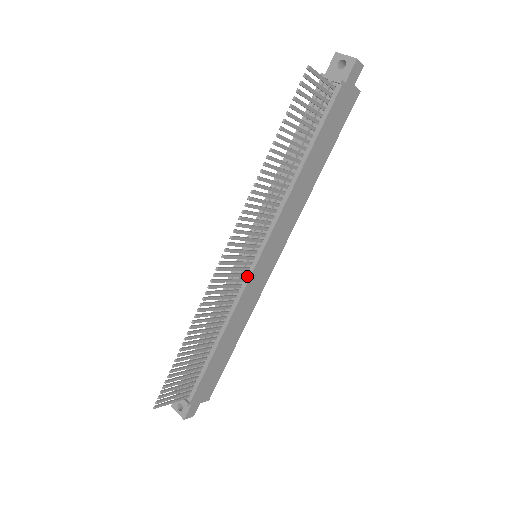
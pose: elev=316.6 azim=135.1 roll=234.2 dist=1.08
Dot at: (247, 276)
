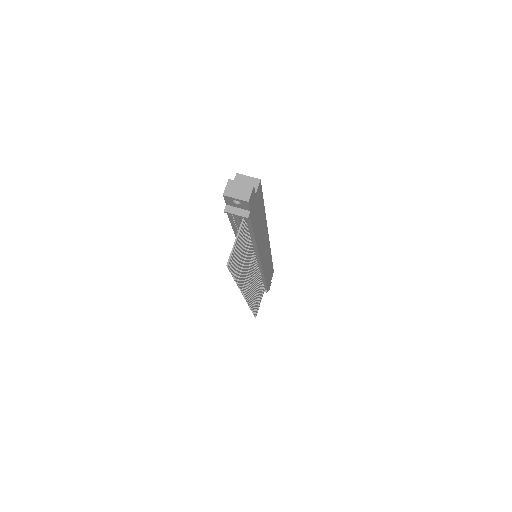
Dot at: (259, 268)
